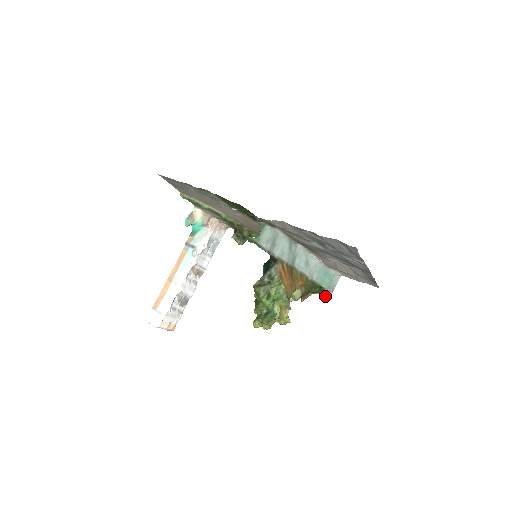
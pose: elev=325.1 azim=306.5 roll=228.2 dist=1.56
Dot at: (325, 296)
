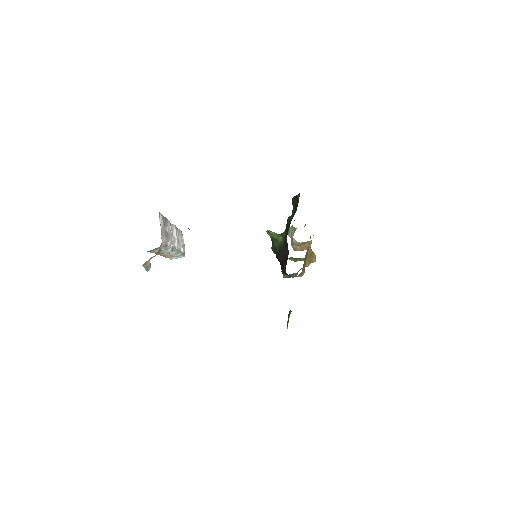
Dot at: occluded
